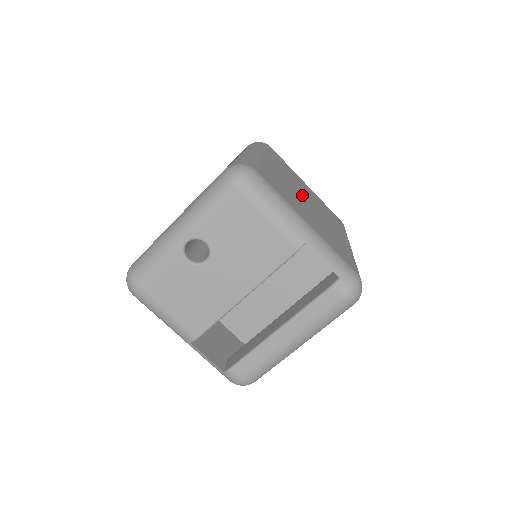
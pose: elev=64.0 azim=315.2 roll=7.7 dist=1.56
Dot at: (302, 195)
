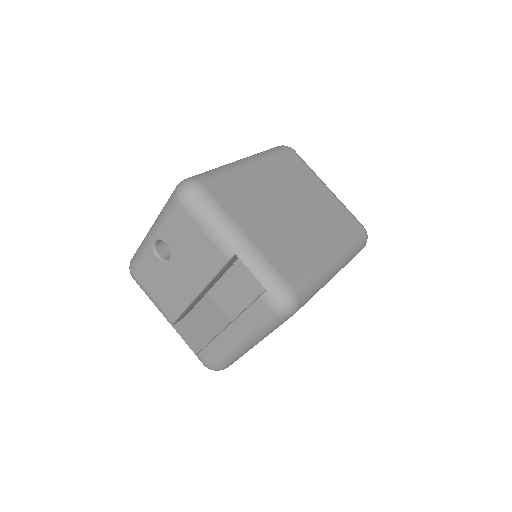
Dot at: (287, 203)
